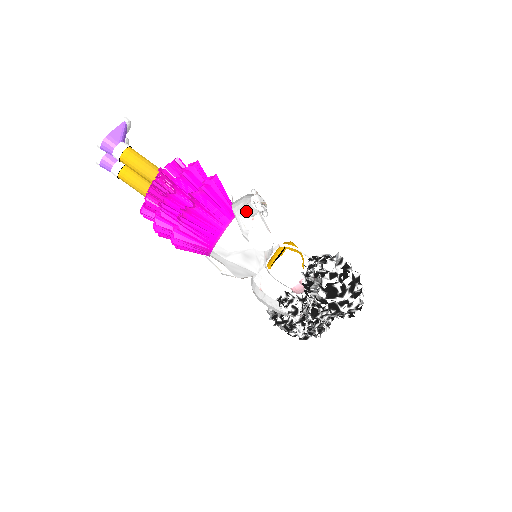
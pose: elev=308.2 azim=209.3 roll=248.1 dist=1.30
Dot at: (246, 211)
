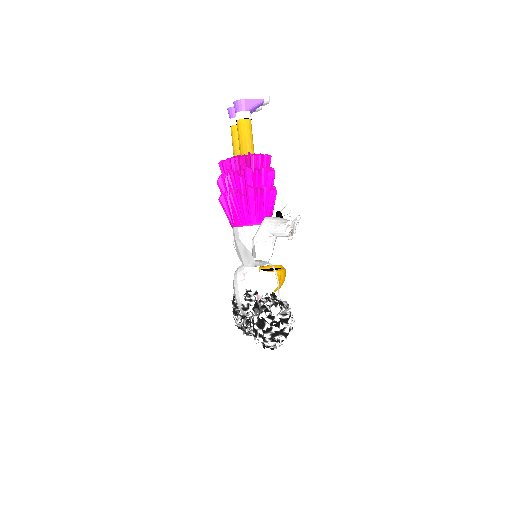
Dot at: (274, 227)
